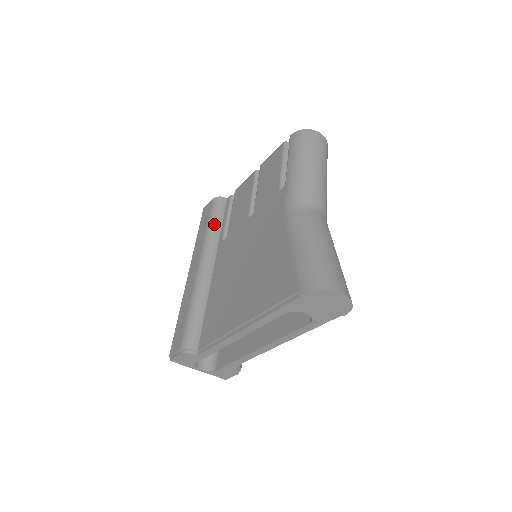
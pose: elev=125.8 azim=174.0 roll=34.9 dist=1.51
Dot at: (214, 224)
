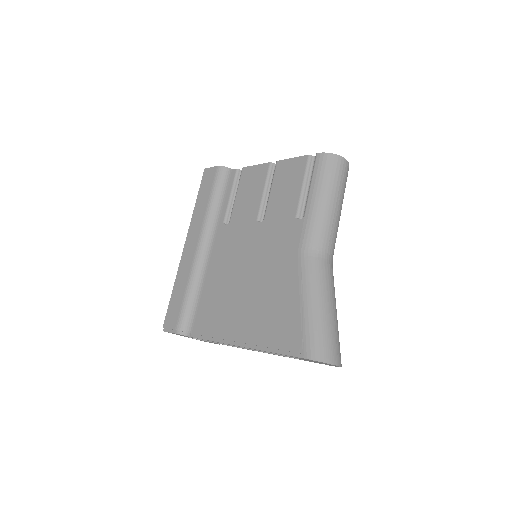
Dot at: (217, 200)
